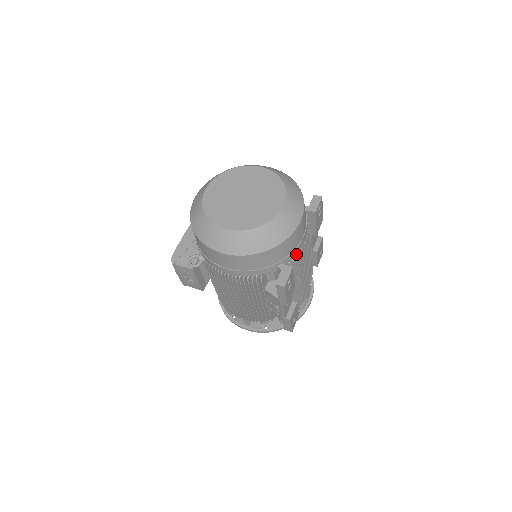
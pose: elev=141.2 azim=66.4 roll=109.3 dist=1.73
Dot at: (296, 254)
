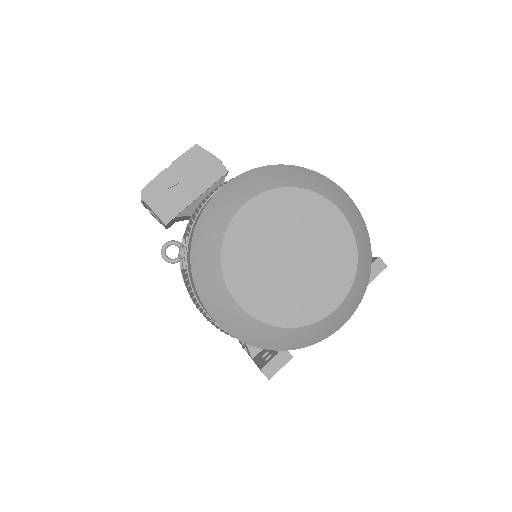
Dot at: occluded
